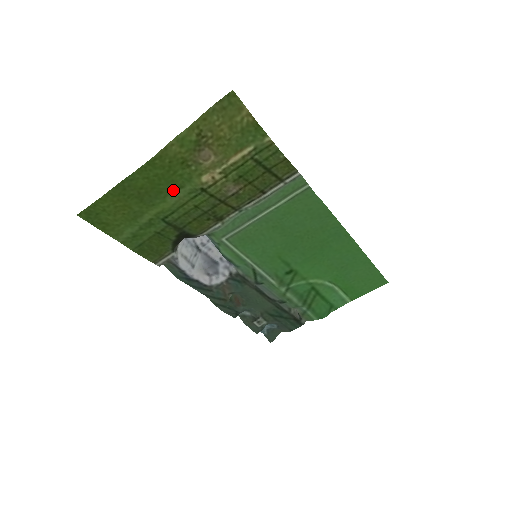
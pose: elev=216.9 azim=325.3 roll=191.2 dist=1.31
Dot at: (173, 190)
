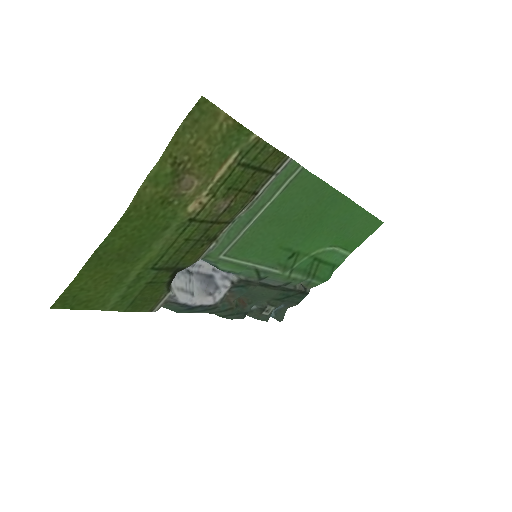
Dot at: (157, 235)
